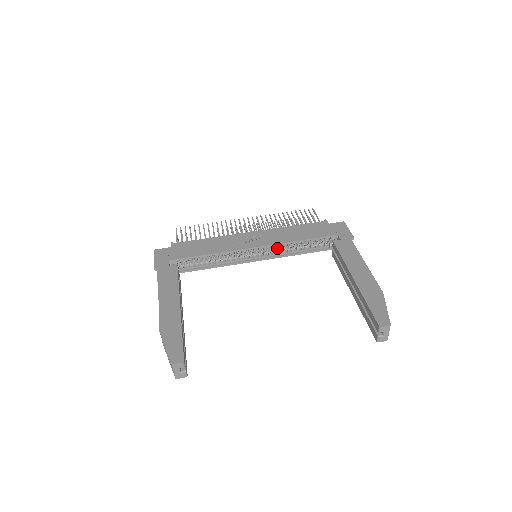
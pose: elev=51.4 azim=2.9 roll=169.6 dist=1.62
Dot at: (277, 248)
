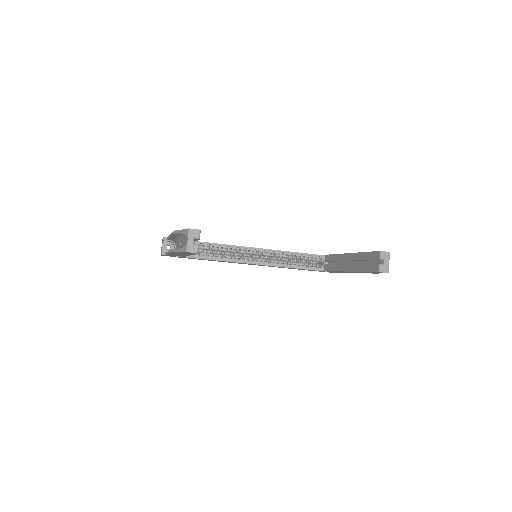
Dot at: (274, 260)
